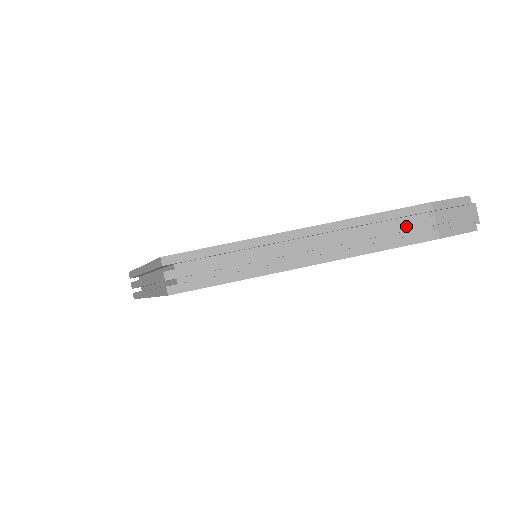
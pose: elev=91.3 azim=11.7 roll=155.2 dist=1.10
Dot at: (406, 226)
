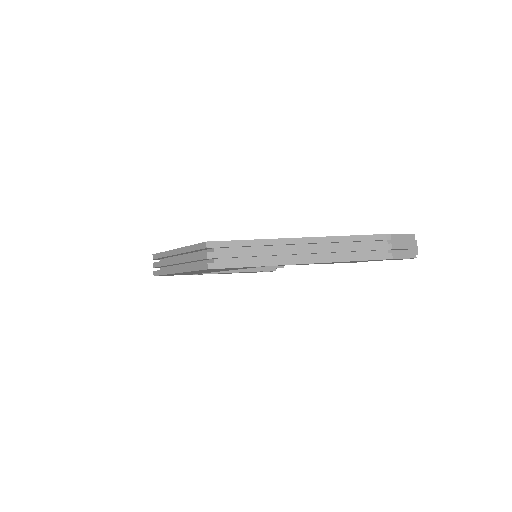
Dot at: (372, 247)
